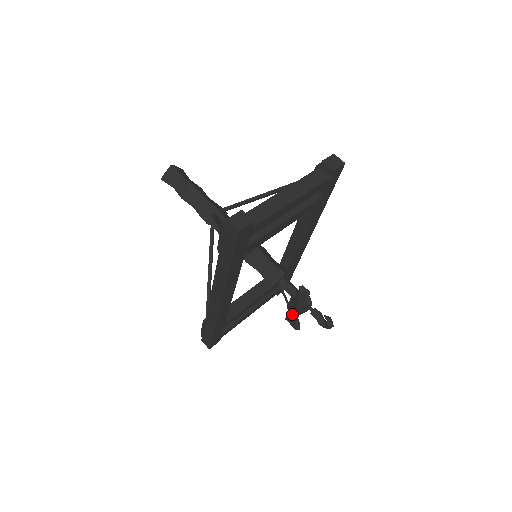
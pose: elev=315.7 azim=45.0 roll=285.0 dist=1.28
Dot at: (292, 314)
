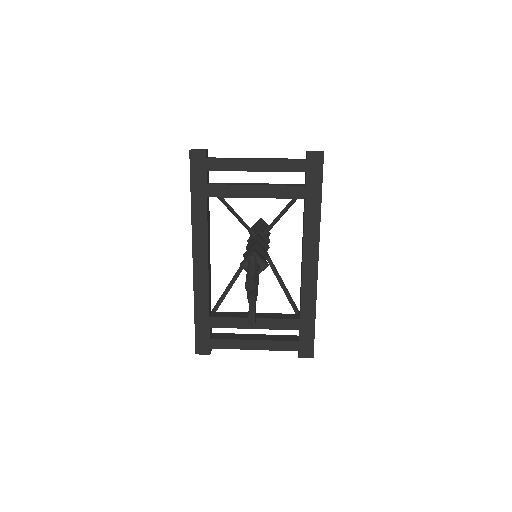
Dot at: (248, 300)
